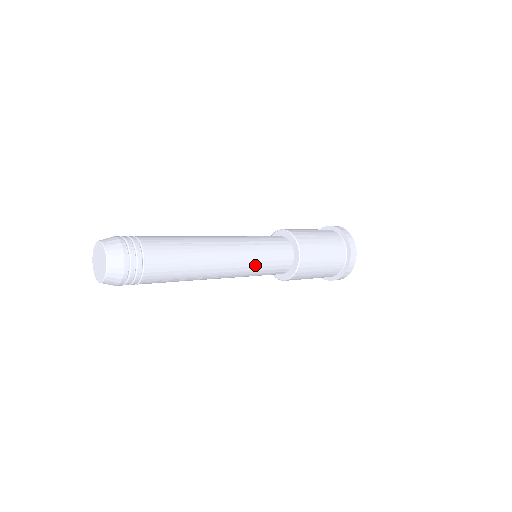
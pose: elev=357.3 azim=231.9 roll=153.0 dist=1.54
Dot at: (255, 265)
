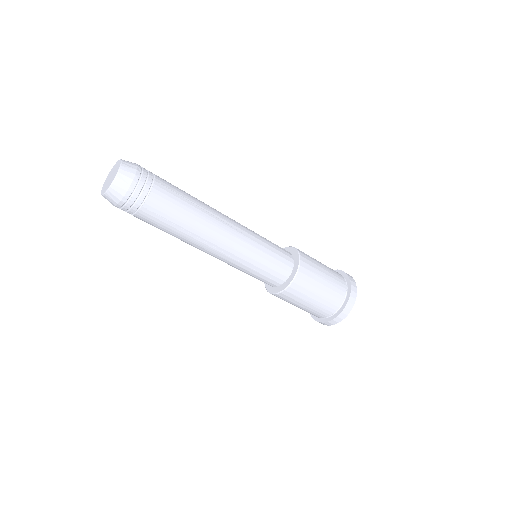
Dot at: (255, 233)
